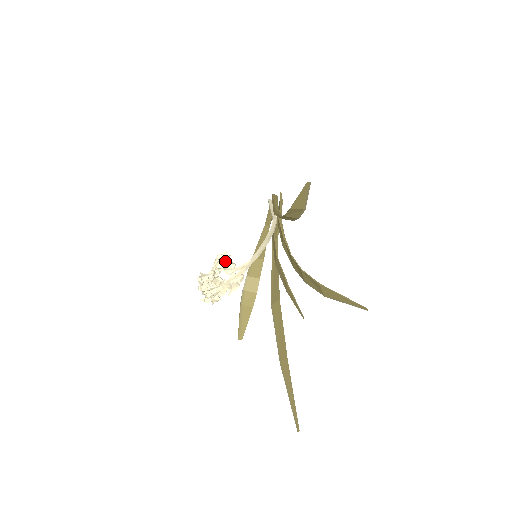
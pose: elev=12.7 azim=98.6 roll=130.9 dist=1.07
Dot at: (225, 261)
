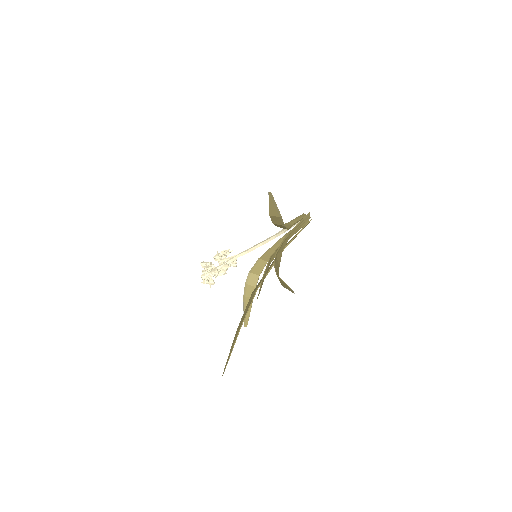
Dot at: (220, 253)
